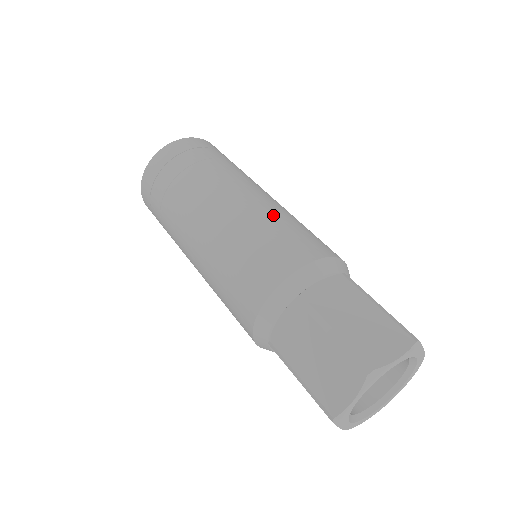
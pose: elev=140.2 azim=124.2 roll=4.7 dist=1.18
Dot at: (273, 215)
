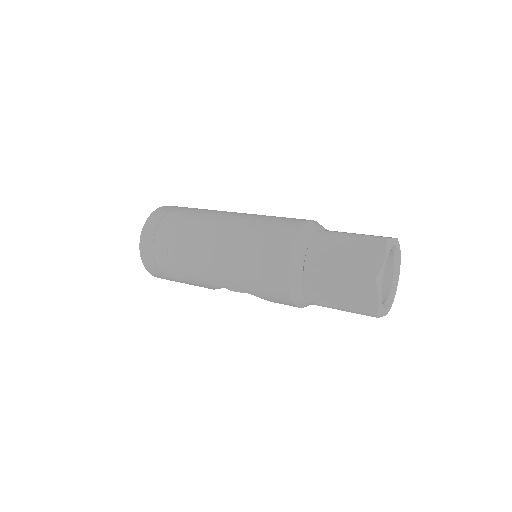
Dot at: occluded
